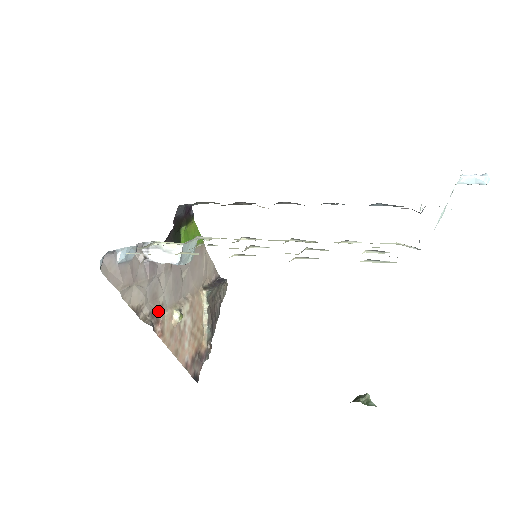
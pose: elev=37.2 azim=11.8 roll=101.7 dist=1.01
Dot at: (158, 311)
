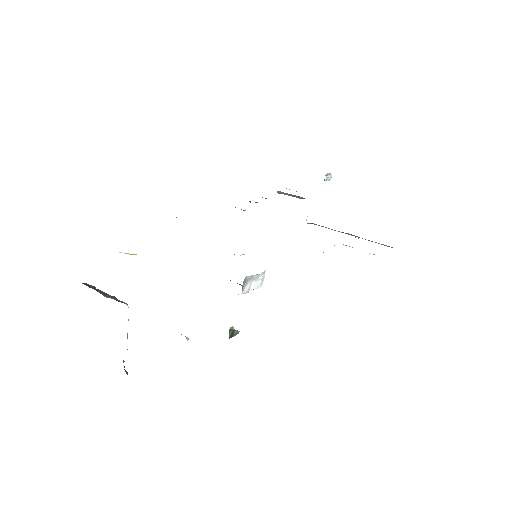
Dot at: occluded
